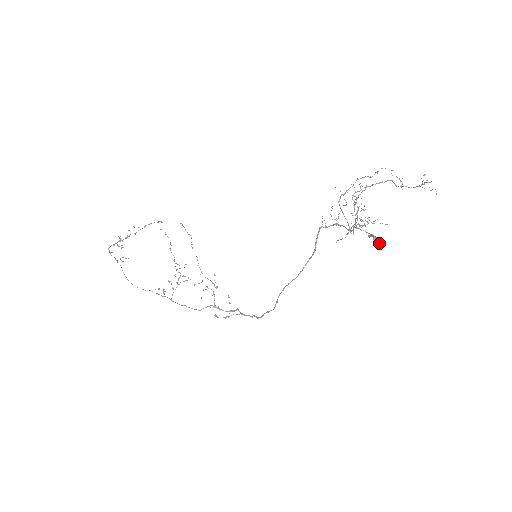
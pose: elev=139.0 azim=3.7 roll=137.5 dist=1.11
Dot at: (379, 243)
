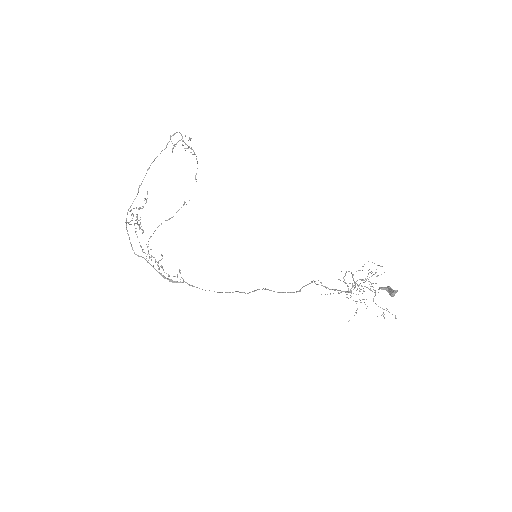
Dot at: (394, 290)
